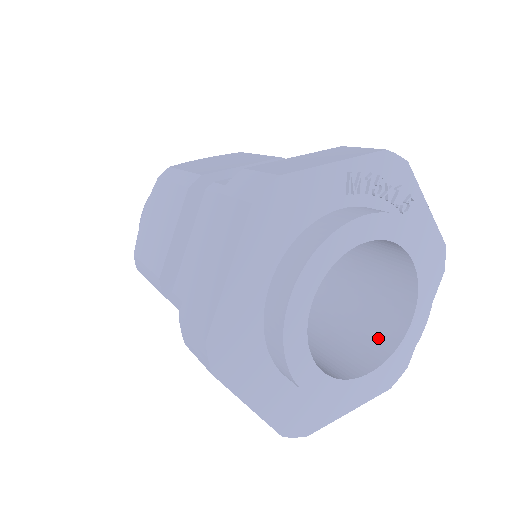
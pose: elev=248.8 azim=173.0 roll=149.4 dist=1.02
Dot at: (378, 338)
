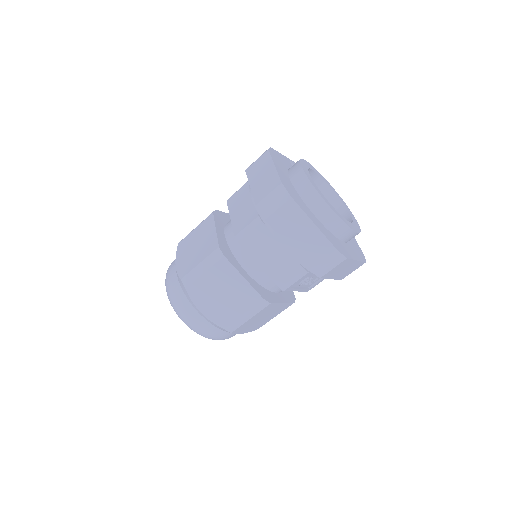
Dot at: occluded
